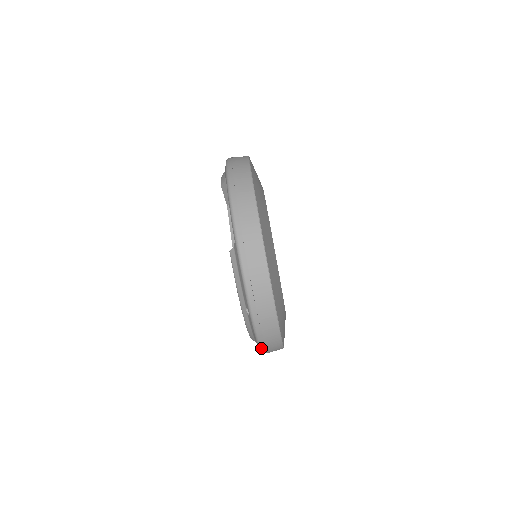
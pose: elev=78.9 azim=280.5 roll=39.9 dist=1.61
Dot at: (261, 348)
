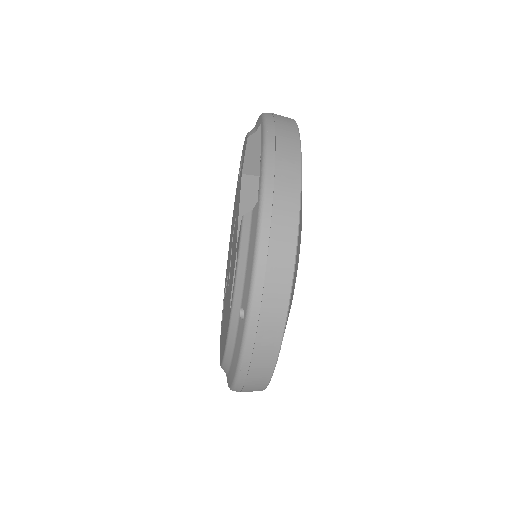
Dot at: (238, 379)
